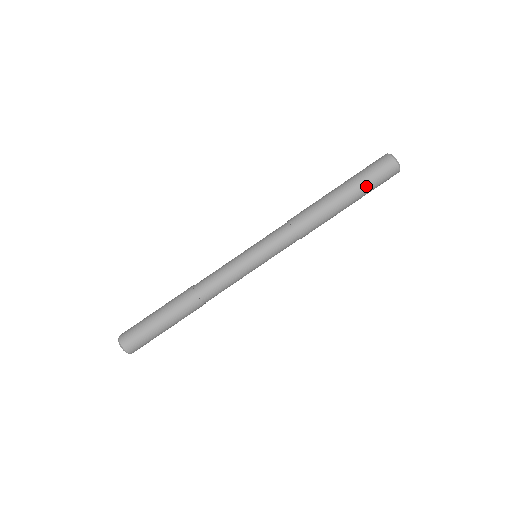
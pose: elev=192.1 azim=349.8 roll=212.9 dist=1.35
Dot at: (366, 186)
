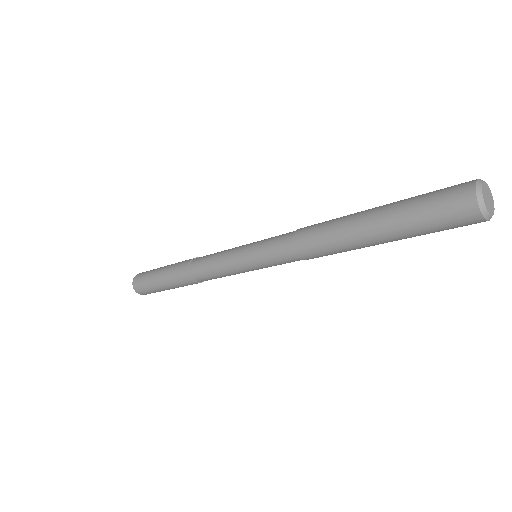
Dot at: (407, 218)
